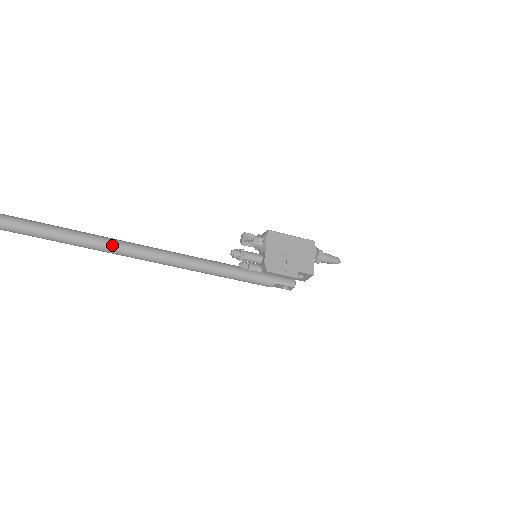
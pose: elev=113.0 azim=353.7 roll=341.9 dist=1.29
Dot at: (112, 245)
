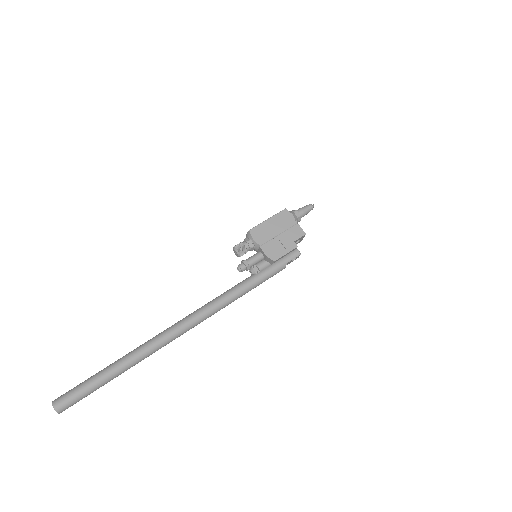
Dot at: (159, 342)
